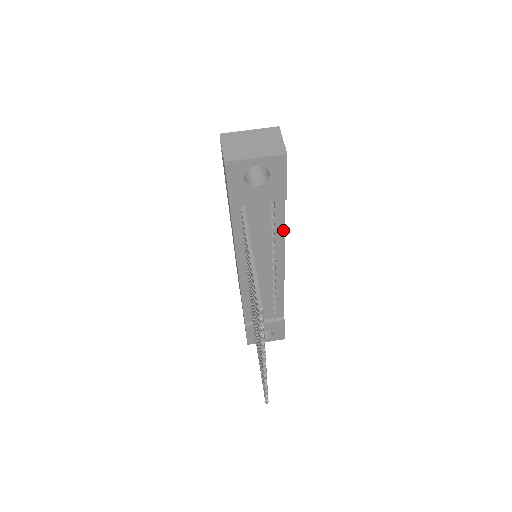
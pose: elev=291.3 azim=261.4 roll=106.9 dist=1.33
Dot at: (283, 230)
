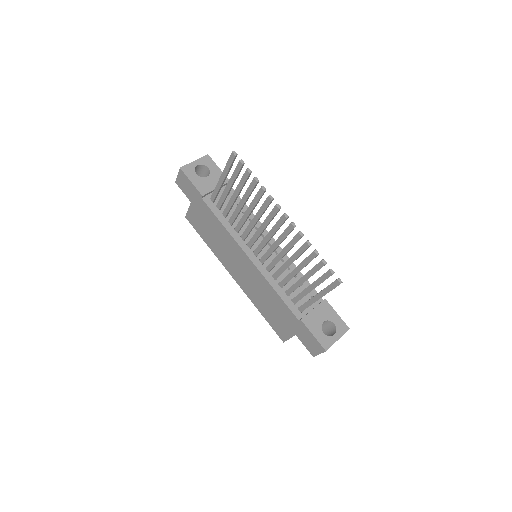
Dot at: occluded
